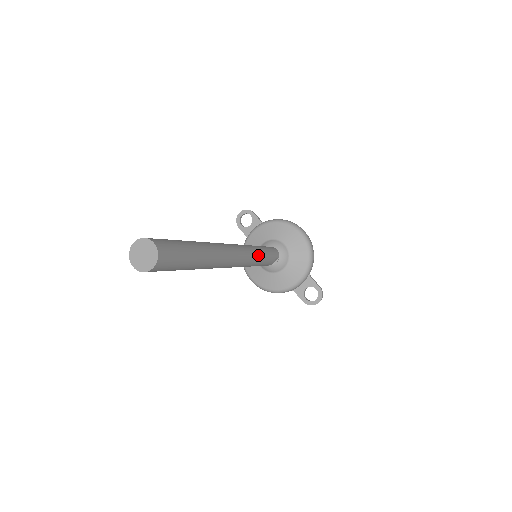
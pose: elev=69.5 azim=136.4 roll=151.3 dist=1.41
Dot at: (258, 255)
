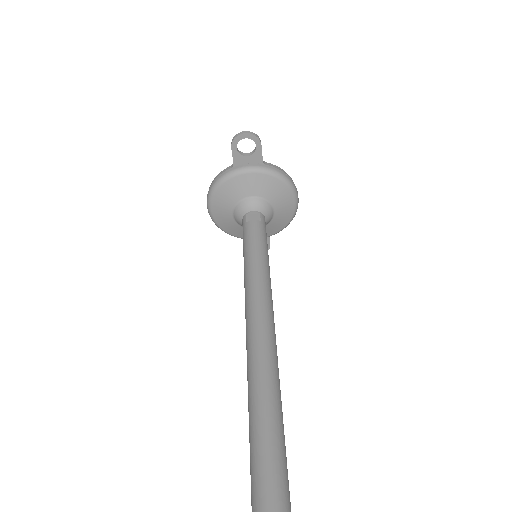
Dot at: occluded
